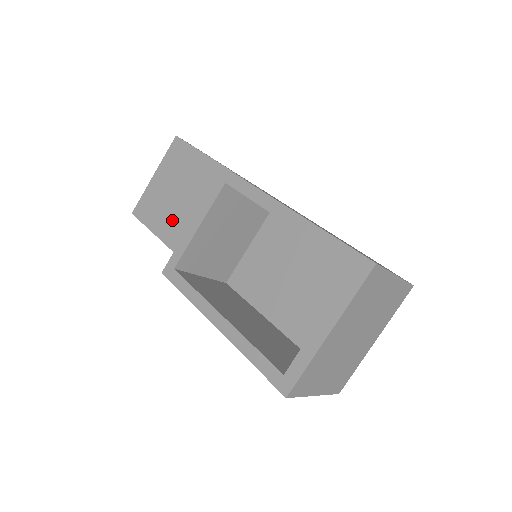
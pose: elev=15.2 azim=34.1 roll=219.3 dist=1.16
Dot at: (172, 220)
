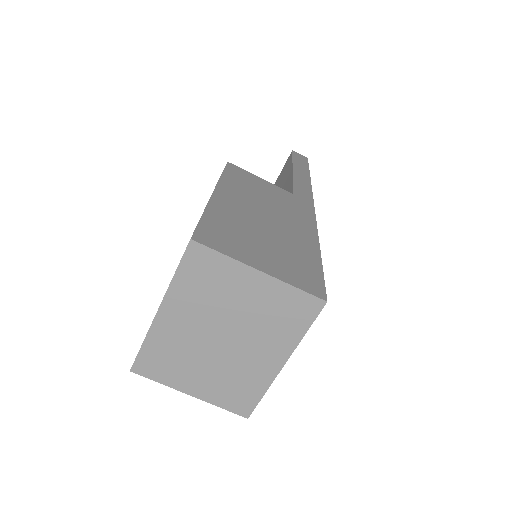
Dot at: occluded
